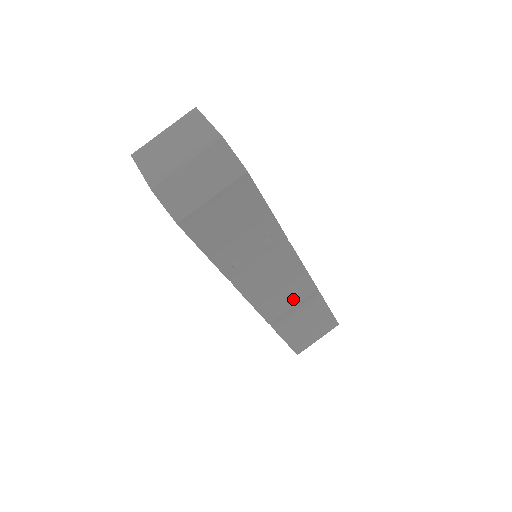
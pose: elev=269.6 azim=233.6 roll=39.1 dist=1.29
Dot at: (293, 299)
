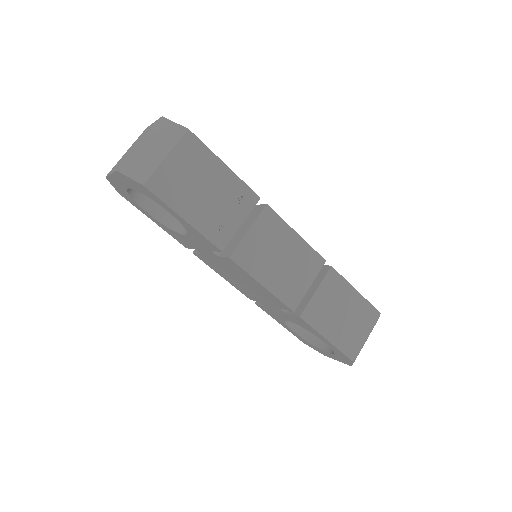
Dot at: (305, 276)
